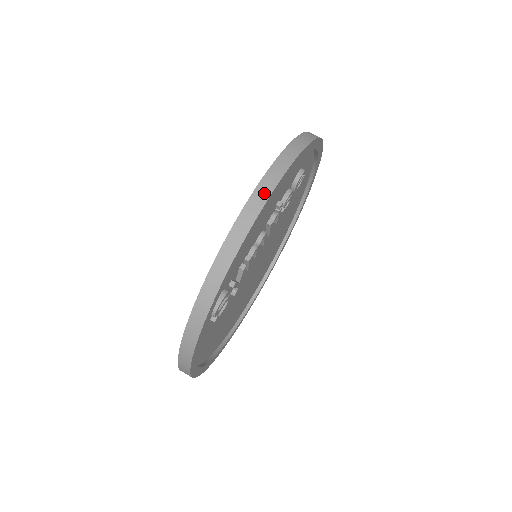
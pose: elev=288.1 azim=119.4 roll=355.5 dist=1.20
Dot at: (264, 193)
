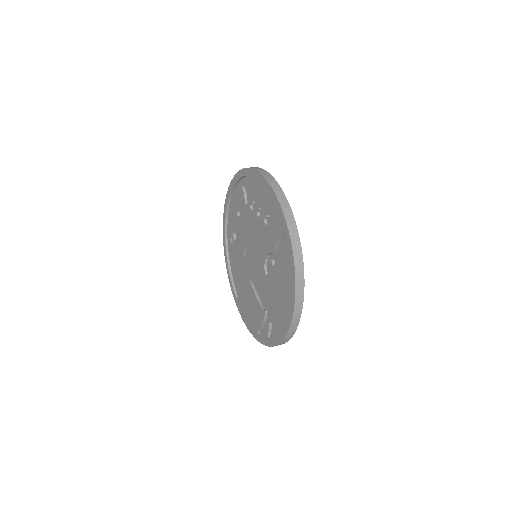
Dot at: occluded
